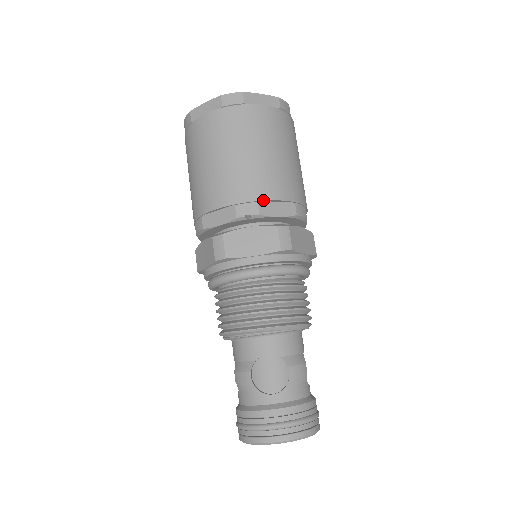
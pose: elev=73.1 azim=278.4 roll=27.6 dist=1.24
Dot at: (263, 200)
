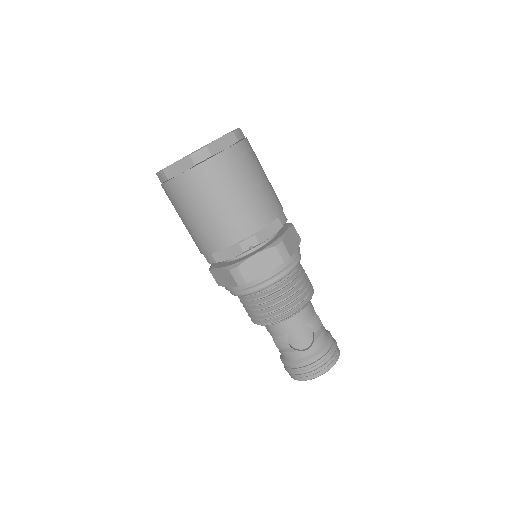
Dot at: (258, 231)
